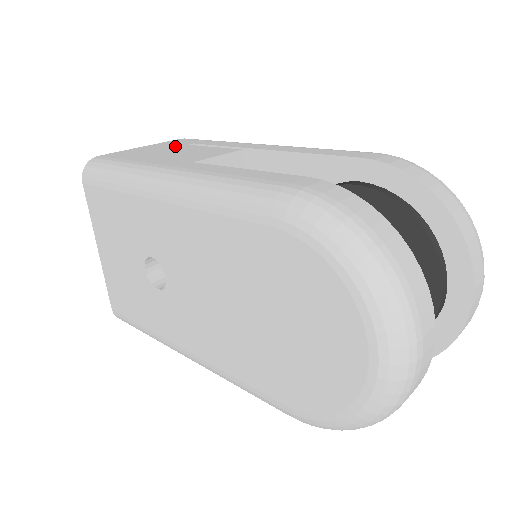
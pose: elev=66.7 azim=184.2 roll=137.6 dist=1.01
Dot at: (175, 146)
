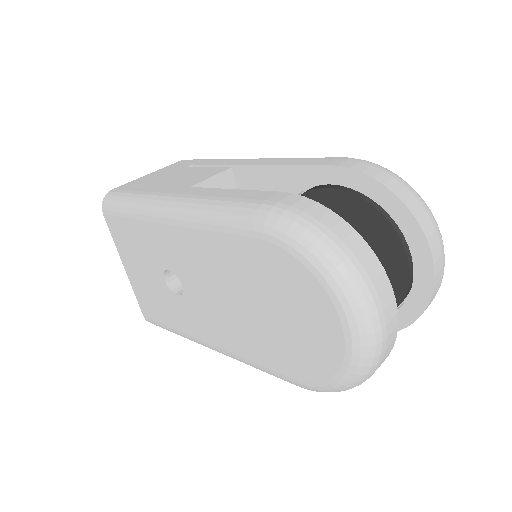
Dot at: (176, 170)
